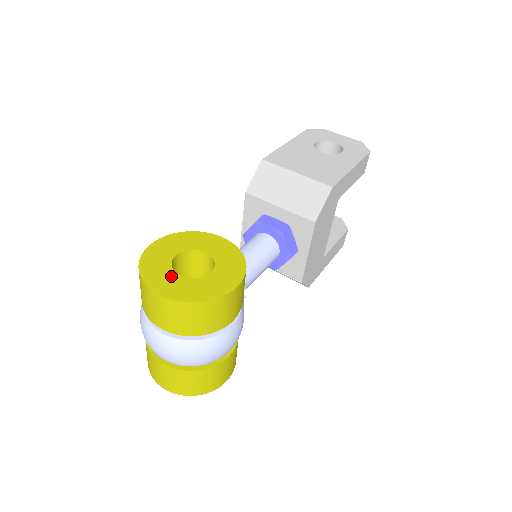
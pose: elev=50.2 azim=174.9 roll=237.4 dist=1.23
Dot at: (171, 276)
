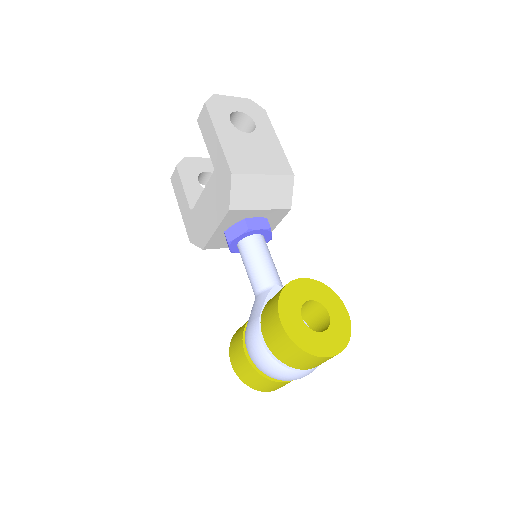
Dot at: (321, 337)
